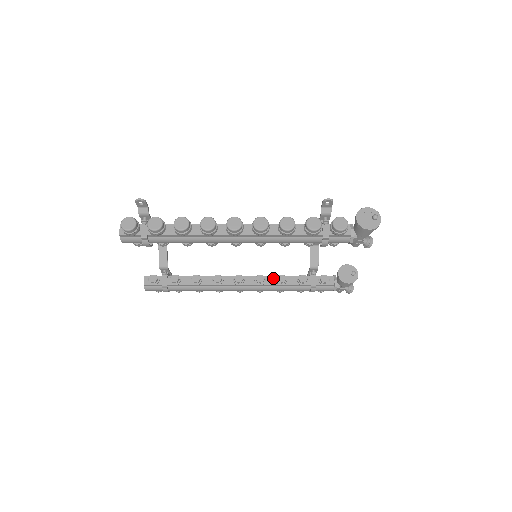
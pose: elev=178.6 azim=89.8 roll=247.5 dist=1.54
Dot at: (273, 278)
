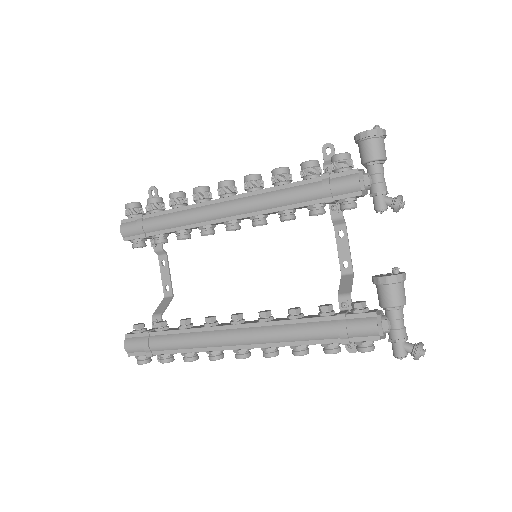
Dot at: (285, 318)
